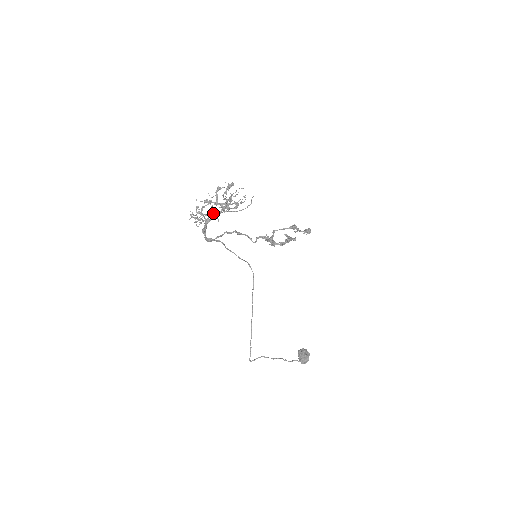
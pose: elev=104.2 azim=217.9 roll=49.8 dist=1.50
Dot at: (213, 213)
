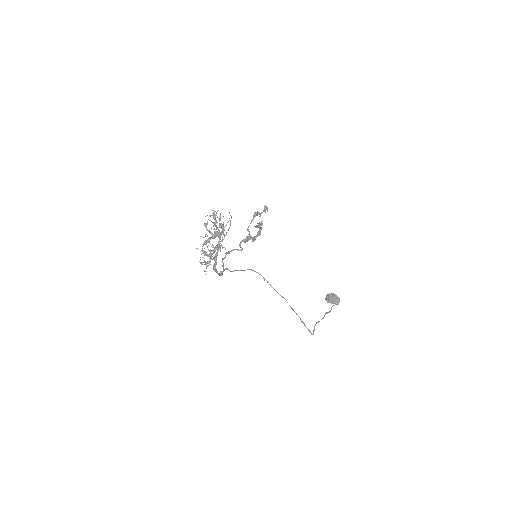
Dot at: (218, 246)
